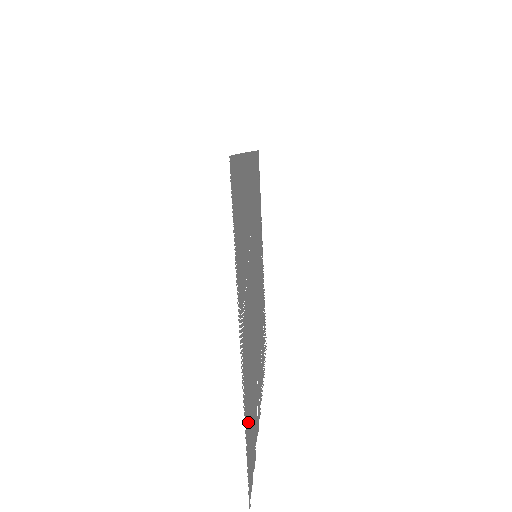
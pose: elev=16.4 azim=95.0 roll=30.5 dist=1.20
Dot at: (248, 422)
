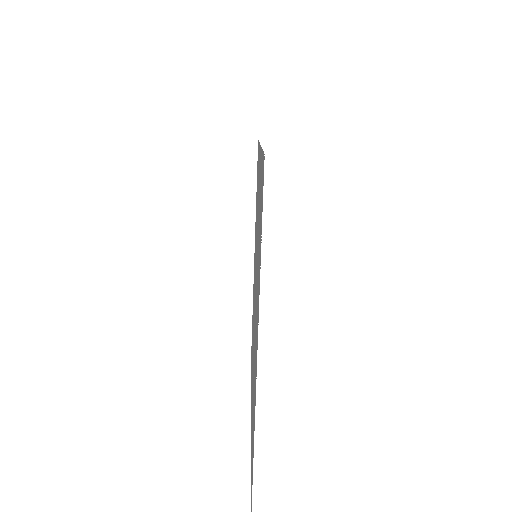
Dot at: occluded
